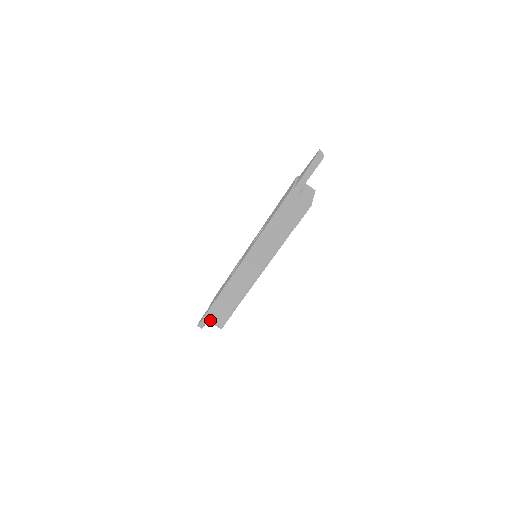
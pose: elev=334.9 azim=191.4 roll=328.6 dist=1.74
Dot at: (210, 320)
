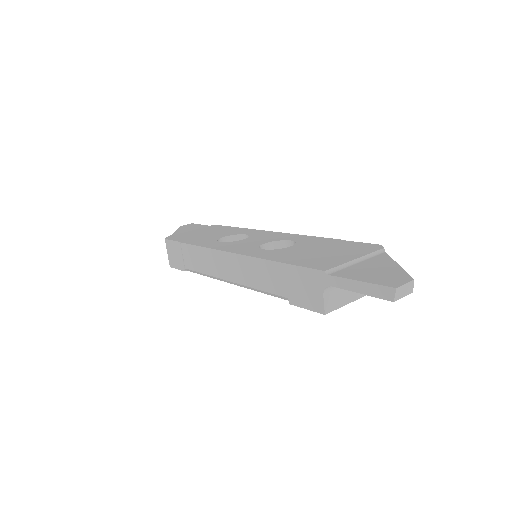
Dot at: (167, 248)
